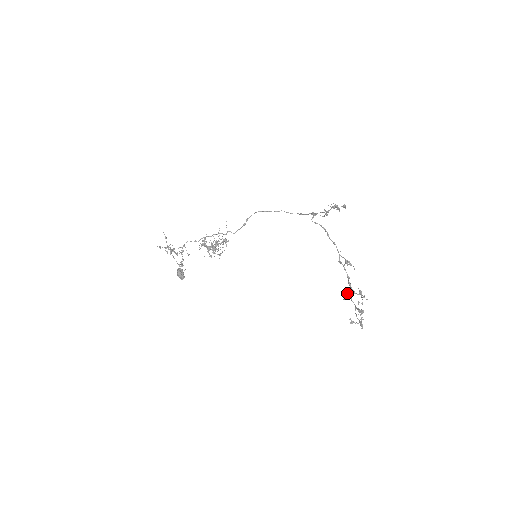
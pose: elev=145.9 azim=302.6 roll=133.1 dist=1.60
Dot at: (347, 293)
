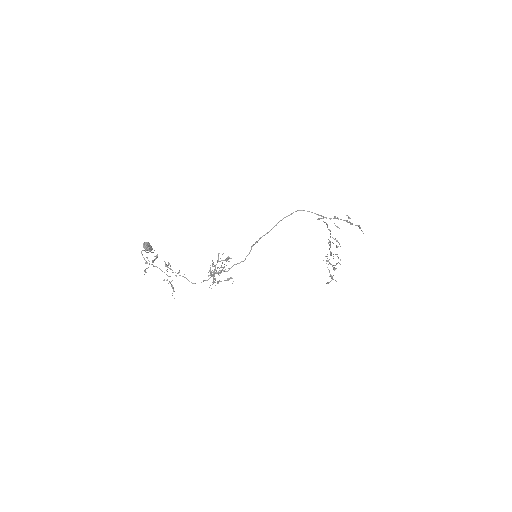
Dot at: occluded
